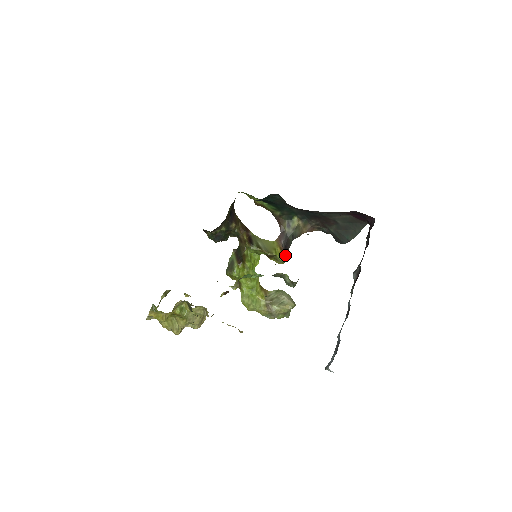
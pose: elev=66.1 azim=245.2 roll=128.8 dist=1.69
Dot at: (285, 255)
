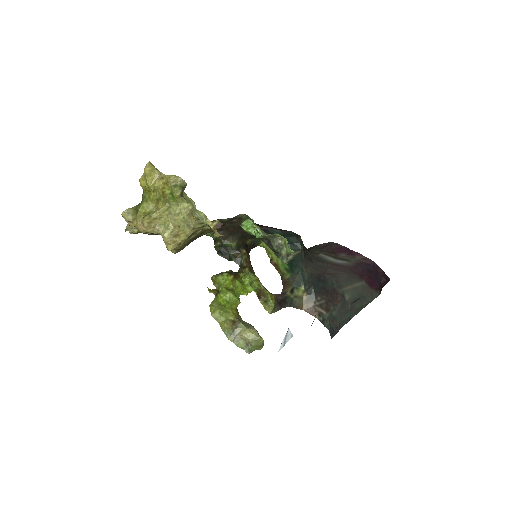
Dot at: (276, 308)
